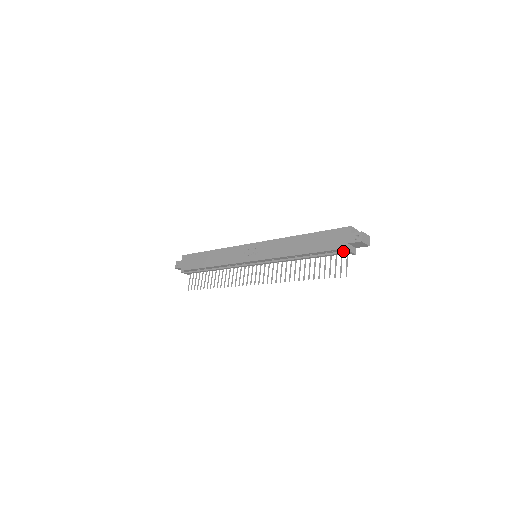
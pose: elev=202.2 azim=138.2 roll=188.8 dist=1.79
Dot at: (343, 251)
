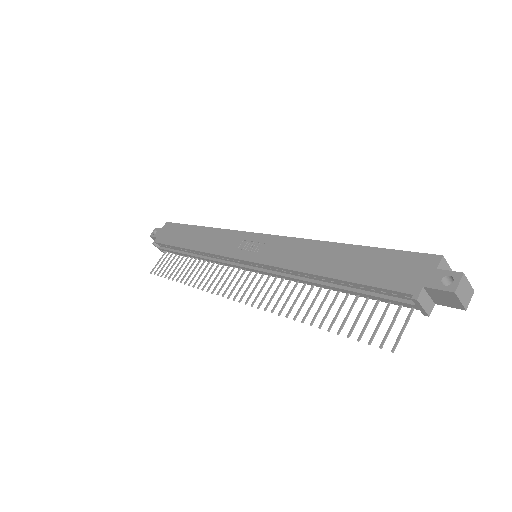
Dot at: (406, 299)
